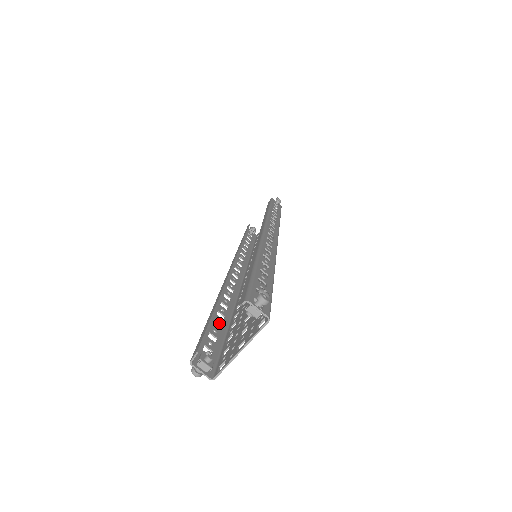
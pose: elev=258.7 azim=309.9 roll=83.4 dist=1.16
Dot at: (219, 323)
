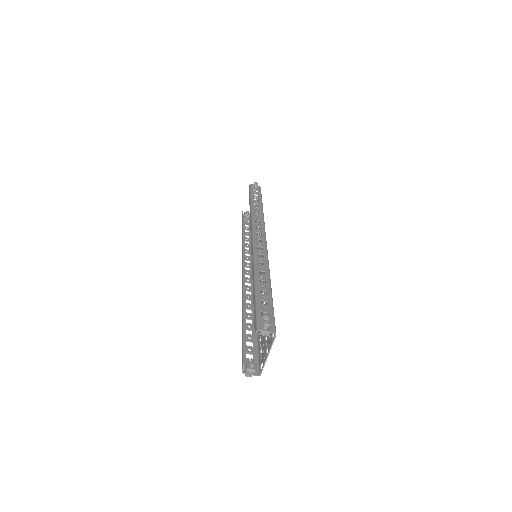
Dot at: (250, 329)
